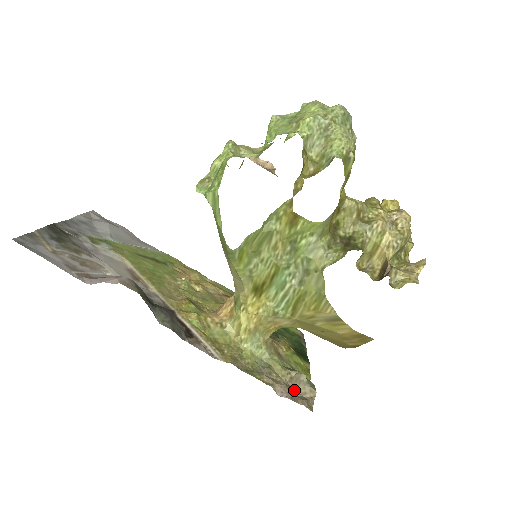
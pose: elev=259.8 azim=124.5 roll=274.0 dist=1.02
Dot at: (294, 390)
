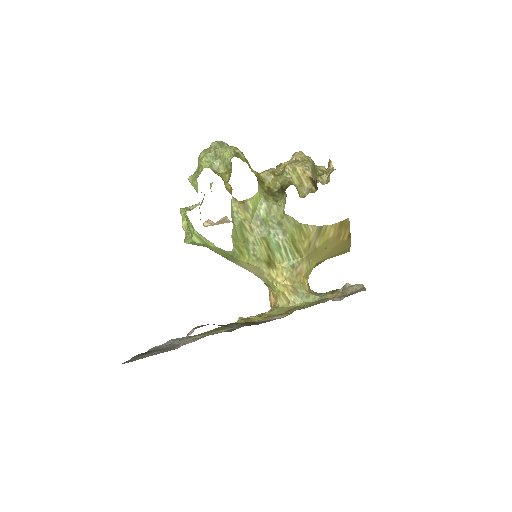
Dot at: (348, 294)
